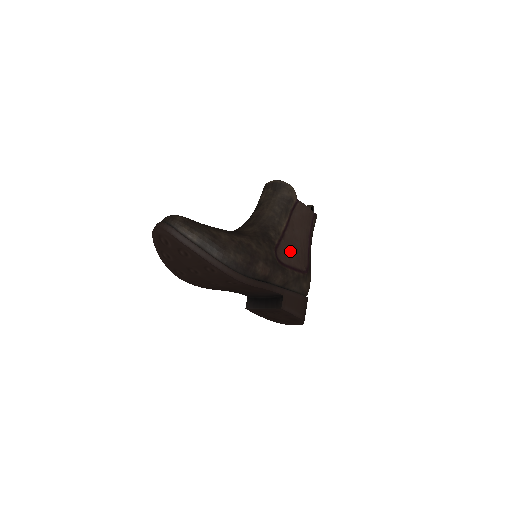
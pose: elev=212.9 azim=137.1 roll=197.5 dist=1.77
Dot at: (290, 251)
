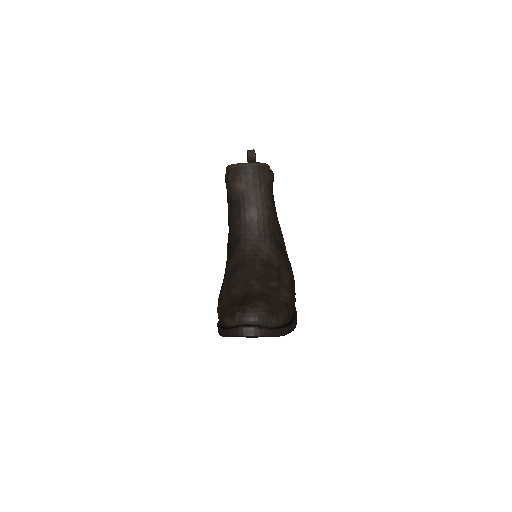
Dot at: (282, 238)
